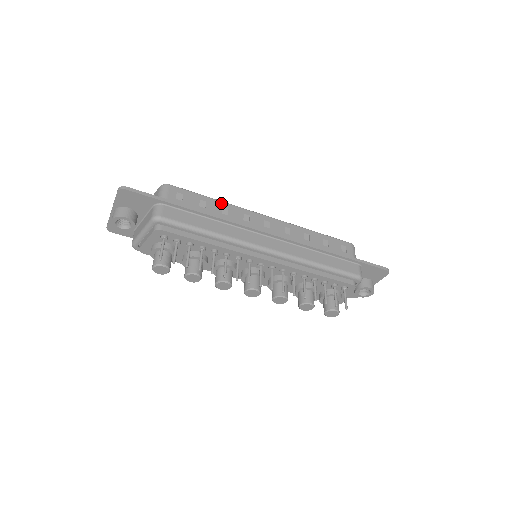
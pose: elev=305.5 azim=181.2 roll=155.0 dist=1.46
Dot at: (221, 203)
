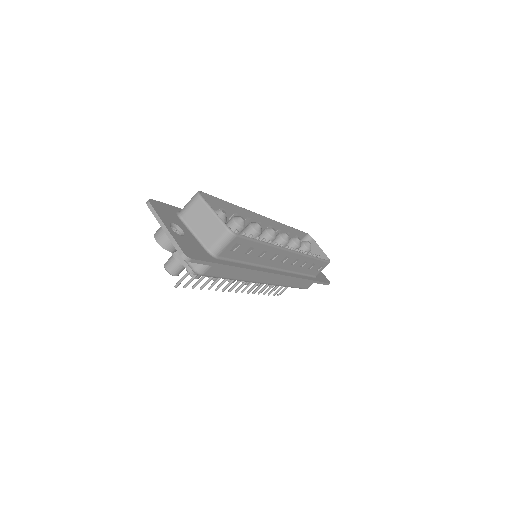
Dot at: (266, 247)
